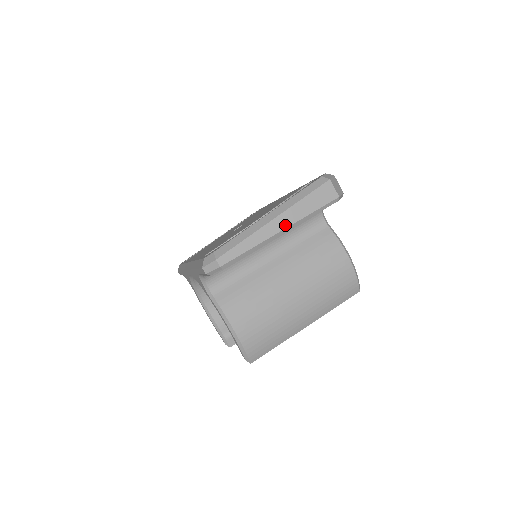
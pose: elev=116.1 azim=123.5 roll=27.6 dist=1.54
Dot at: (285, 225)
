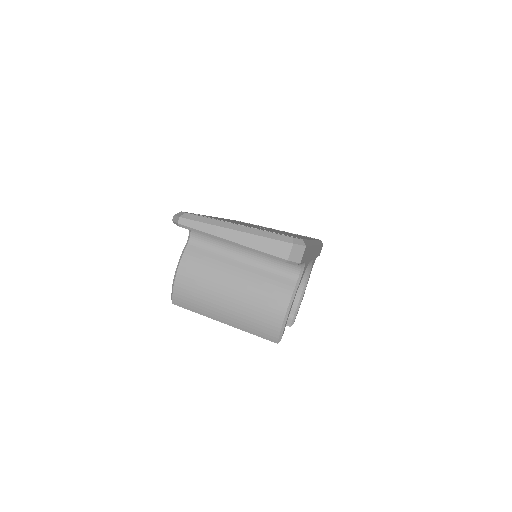
Dot at: (236, 240)
